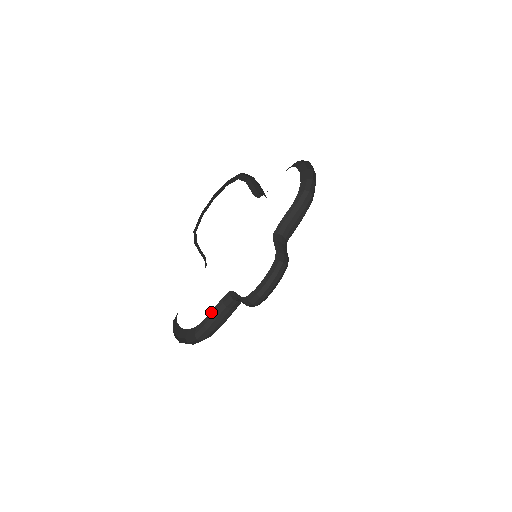
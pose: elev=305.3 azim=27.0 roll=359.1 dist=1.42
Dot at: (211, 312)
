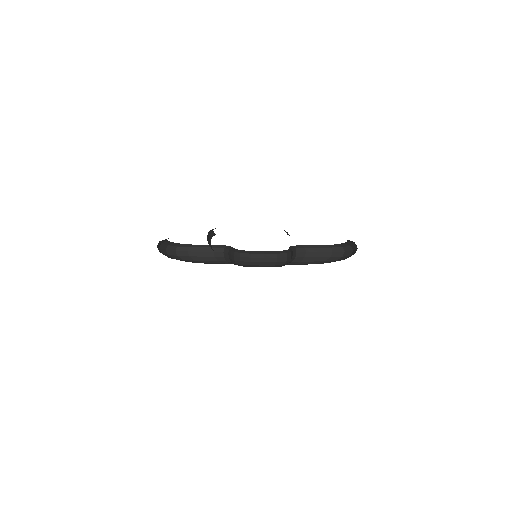
Dot at: (202, 245)
